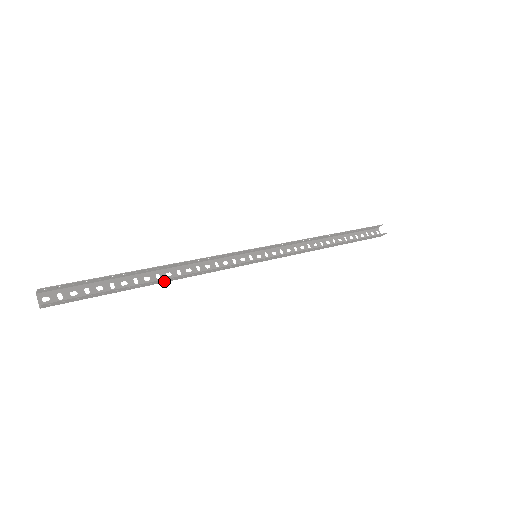
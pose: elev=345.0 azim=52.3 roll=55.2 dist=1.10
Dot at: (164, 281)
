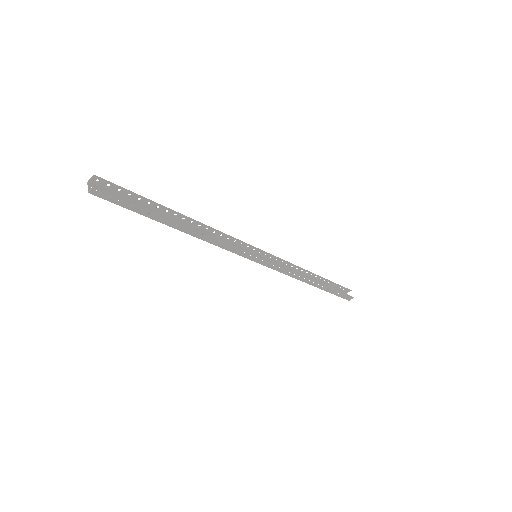
Dot at: (185, 231)
